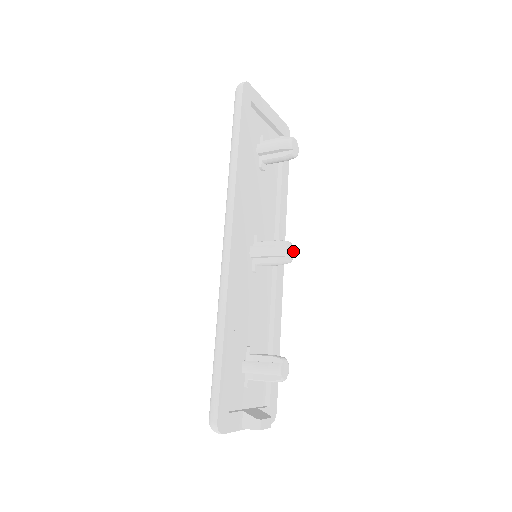
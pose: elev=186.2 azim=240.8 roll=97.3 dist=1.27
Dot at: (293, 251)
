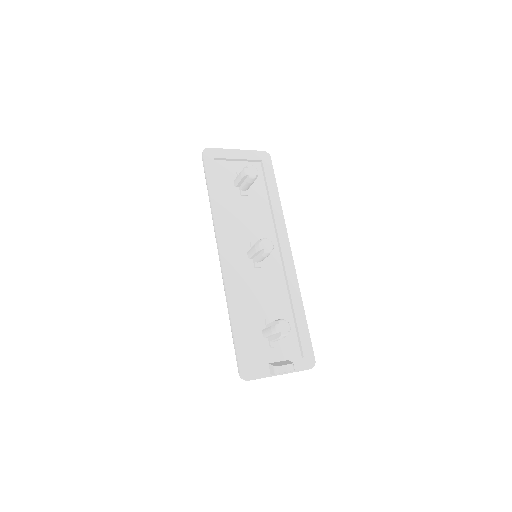
Dot at: (271, 243)
